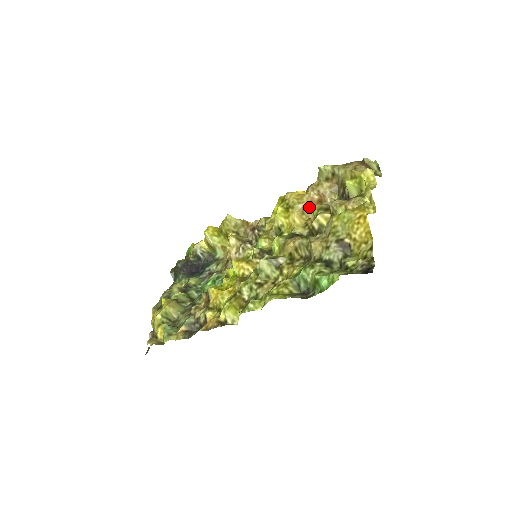
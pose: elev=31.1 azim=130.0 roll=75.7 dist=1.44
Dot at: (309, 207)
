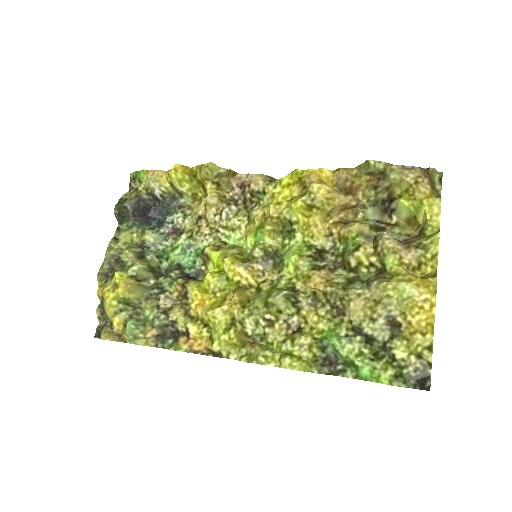
Dot at: (338, 208)
